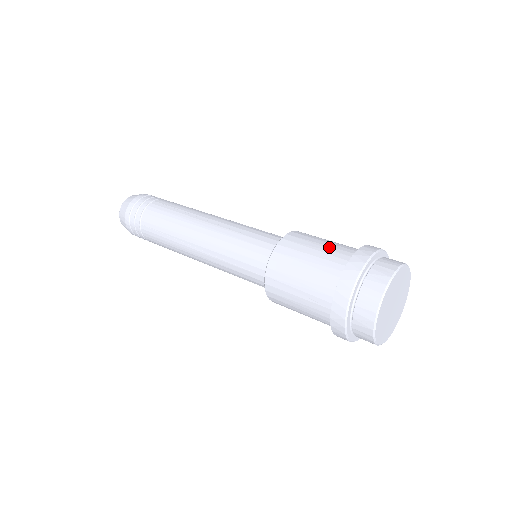
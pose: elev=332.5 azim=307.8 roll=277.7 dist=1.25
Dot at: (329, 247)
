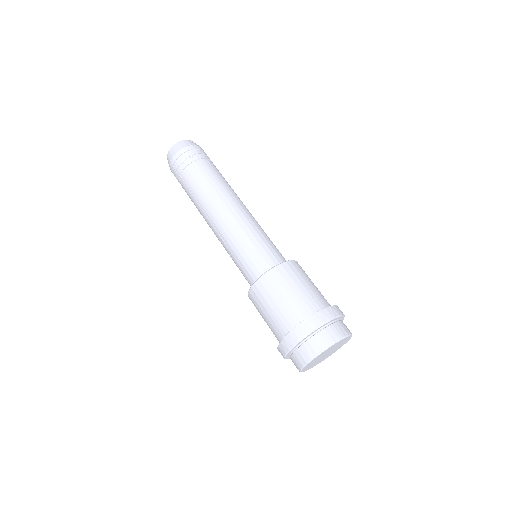
Dot at: (303, 295)
